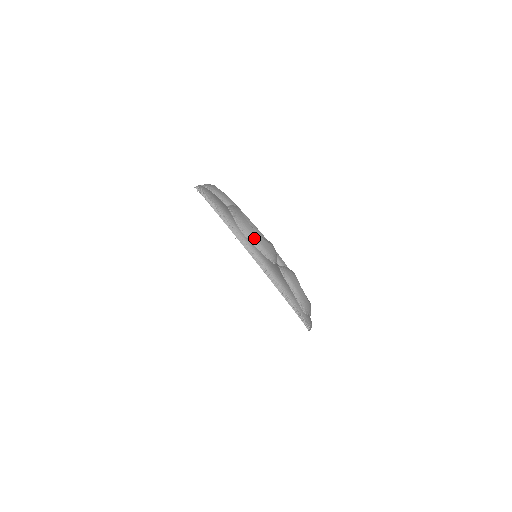
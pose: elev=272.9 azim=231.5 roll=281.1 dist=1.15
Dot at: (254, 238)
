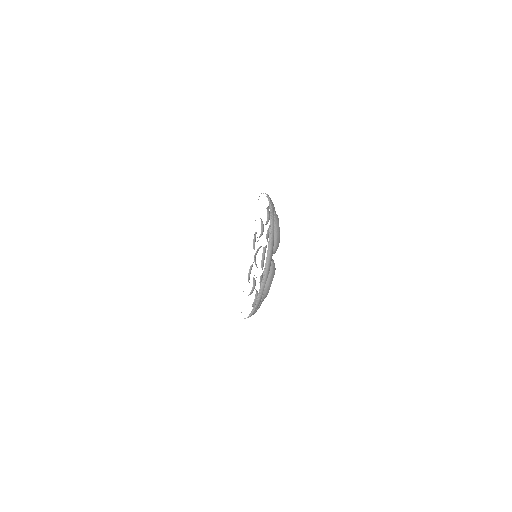
Dot at: occluded
